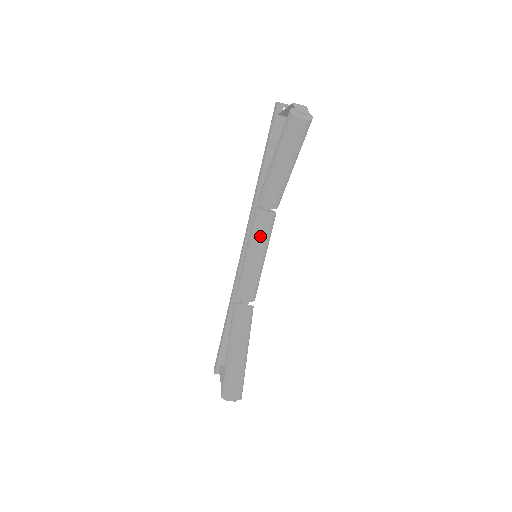
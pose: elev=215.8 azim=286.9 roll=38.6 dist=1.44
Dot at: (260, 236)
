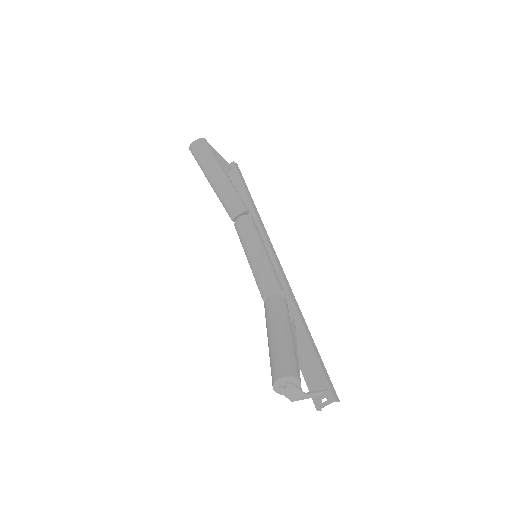
Dot at: (244, 238)
